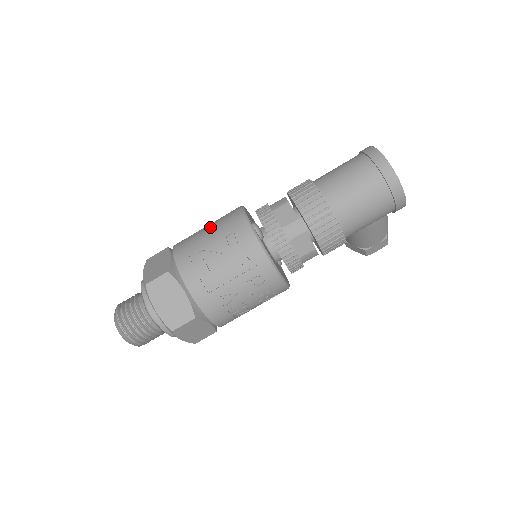
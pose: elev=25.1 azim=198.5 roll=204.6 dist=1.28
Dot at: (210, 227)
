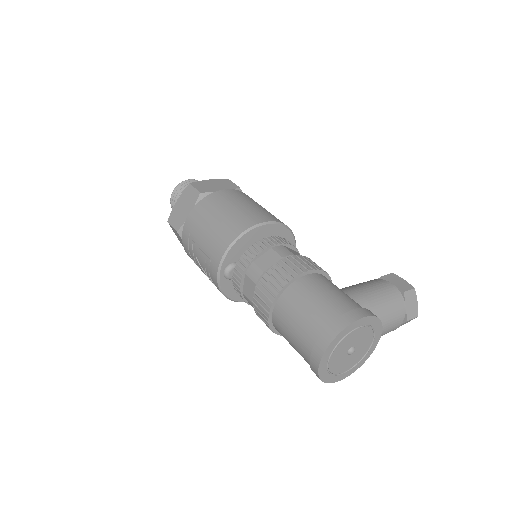
Dot at: (209, 231)
